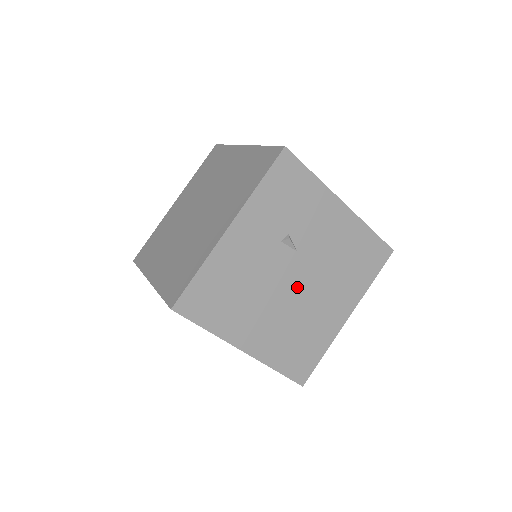
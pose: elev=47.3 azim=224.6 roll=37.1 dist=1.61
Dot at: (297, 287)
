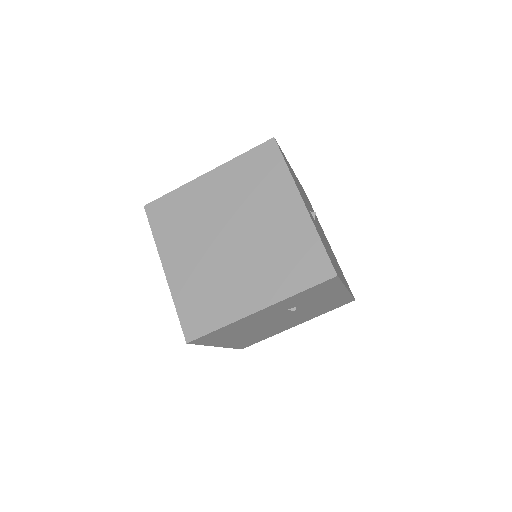
Dot at: (278, 322)
